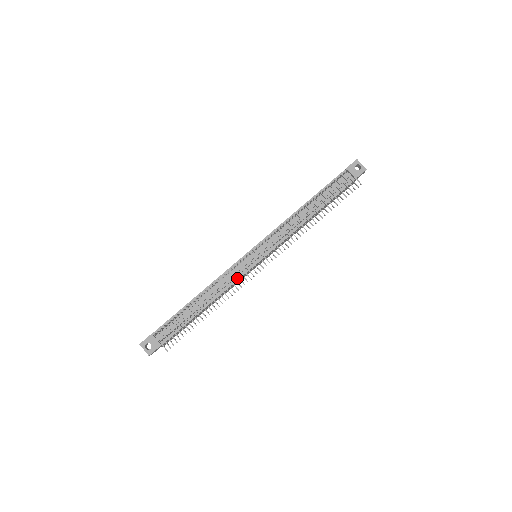
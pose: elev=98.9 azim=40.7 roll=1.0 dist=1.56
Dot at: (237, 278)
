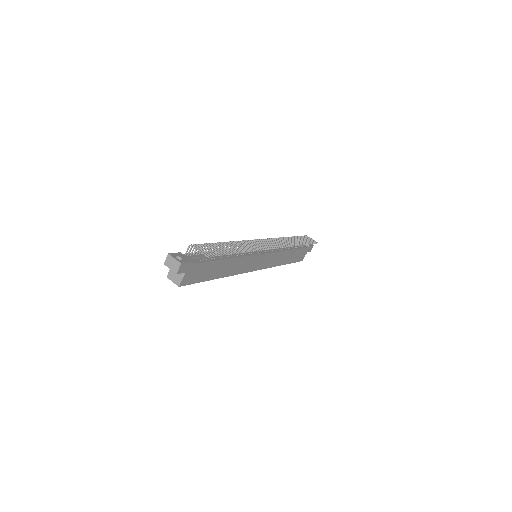
Dot at: (250, 254)
